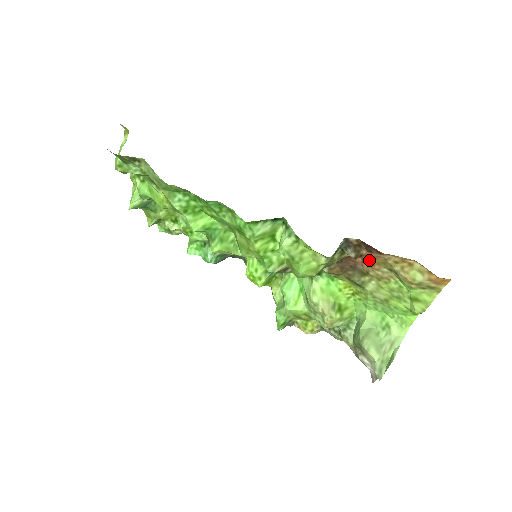
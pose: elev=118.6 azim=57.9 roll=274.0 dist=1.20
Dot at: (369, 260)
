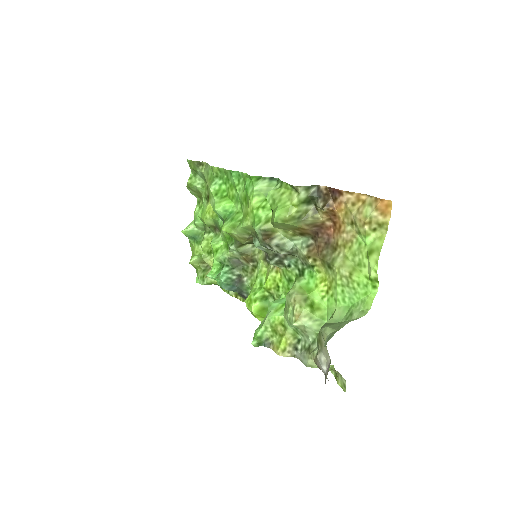
Dot at: (338, 224)
